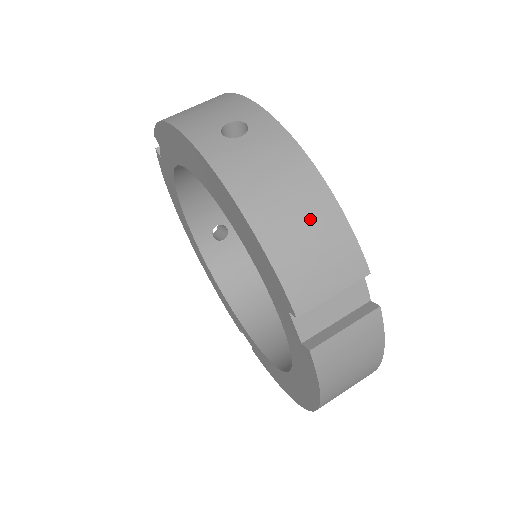
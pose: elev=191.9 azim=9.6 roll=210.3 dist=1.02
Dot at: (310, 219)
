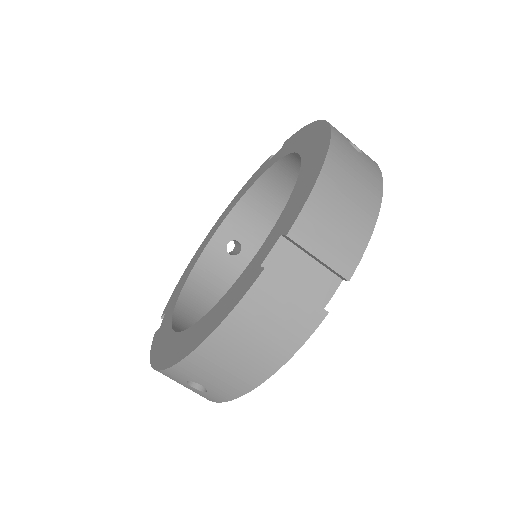
Dot at: (354, 208)
